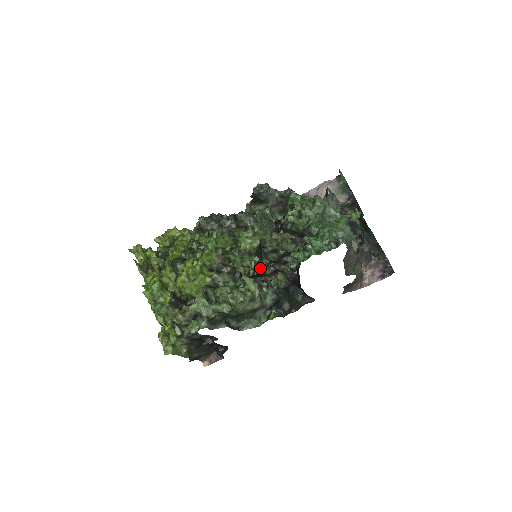
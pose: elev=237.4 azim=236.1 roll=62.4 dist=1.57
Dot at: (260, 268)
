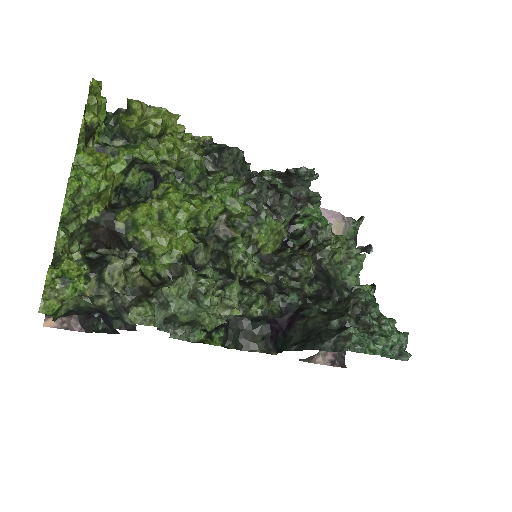
Dot at: (256, 279)
